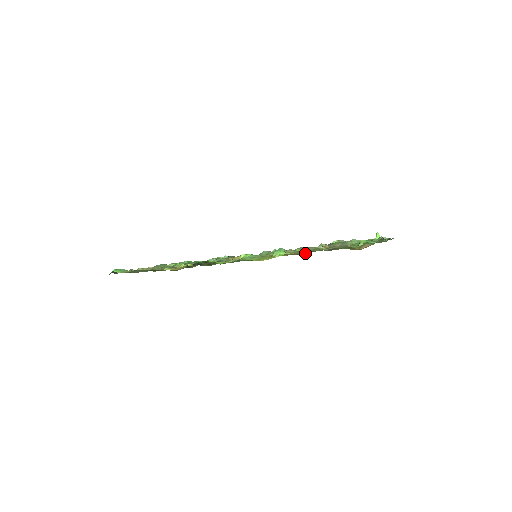
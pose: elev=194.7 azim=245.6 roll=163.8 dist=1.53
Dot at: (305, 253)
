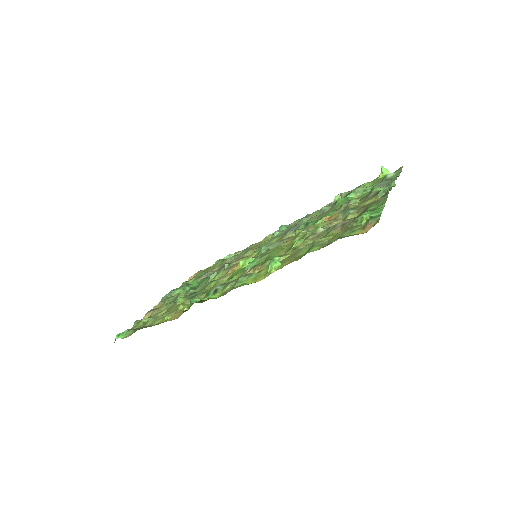
Dot at: (303, 255)
